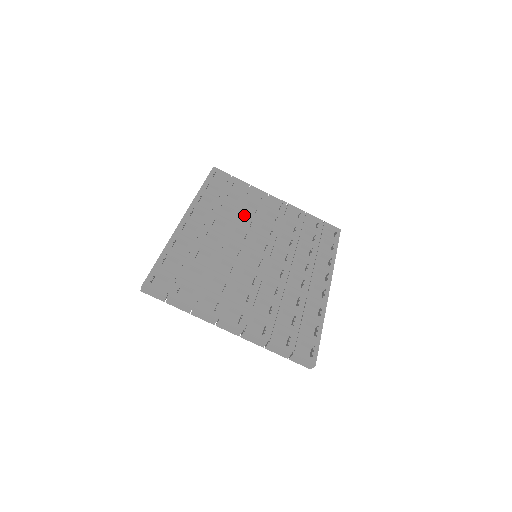
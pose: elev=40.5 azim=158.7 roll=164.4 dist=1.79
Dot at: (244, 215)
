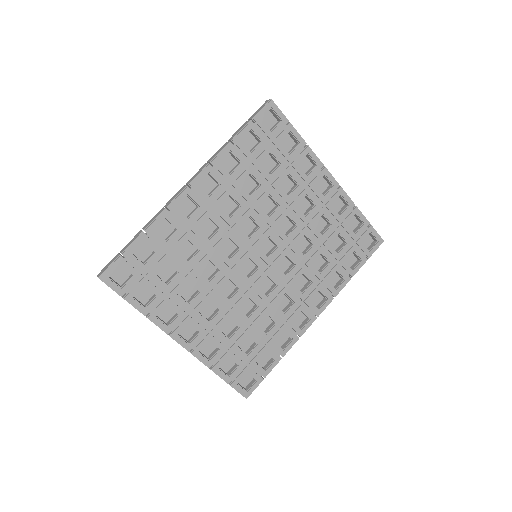
Dot at: (271, 196)
